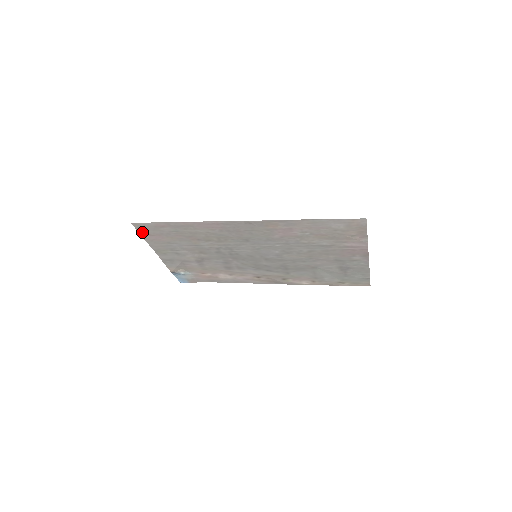
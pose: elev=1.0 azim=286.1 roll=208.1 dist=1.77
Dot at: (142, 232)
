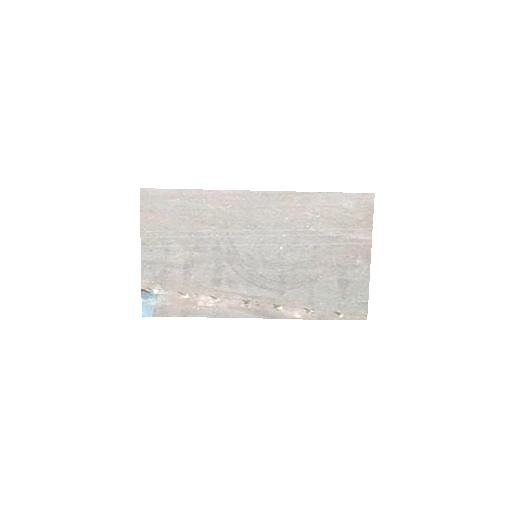
Dot at: (144, 206)
